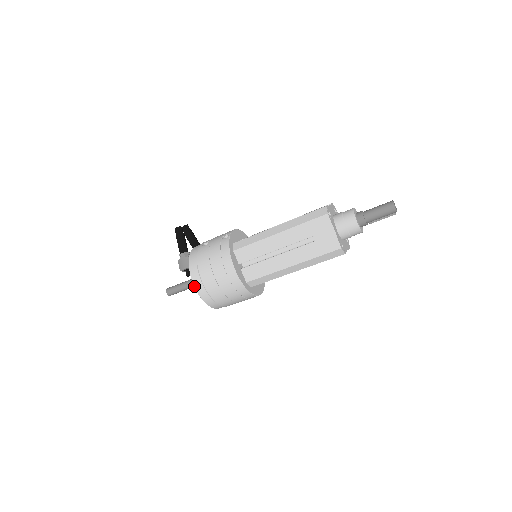
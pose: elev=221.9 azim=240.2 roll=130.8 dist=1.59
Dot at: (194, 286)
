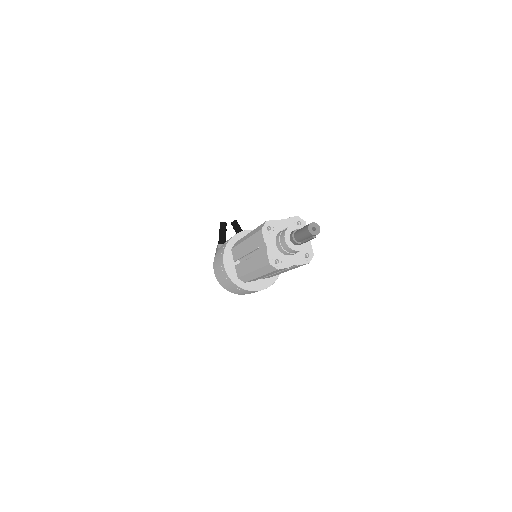
Dot at: (214, 273)
